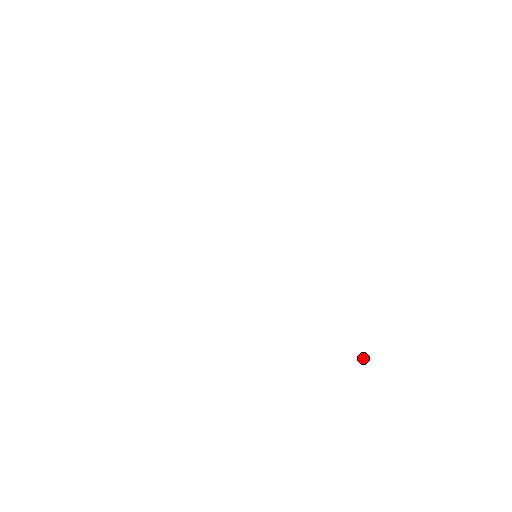
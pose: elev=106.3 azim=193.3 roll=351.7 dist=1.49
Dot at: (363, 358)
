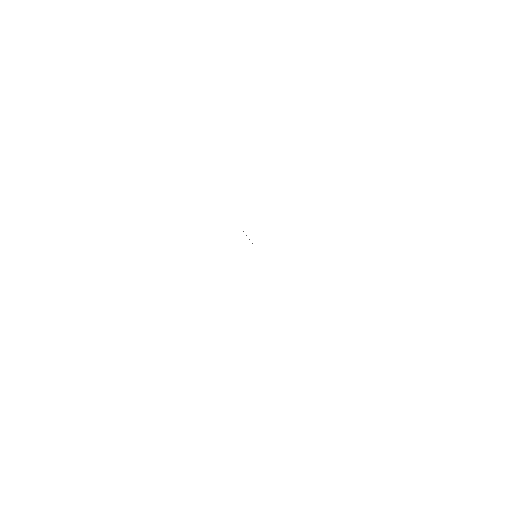
Dot at: occluded
